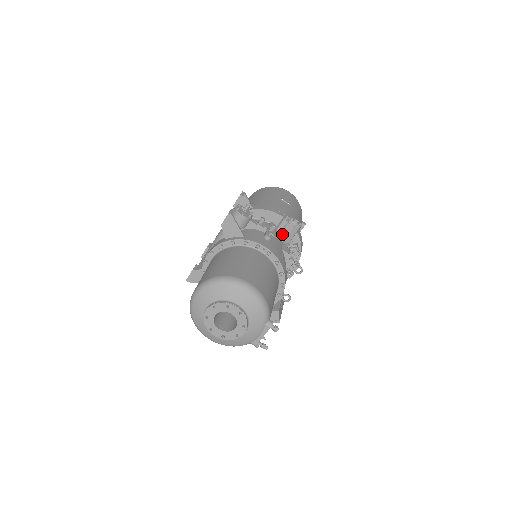
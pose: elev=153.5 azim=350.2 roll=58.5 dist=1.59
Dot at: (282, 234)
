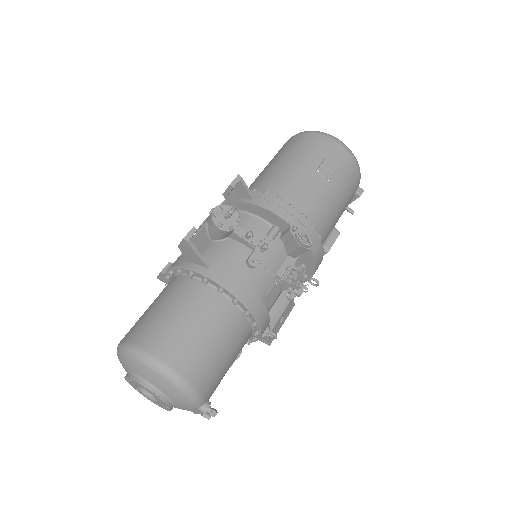
Dot at: (286, 246)
